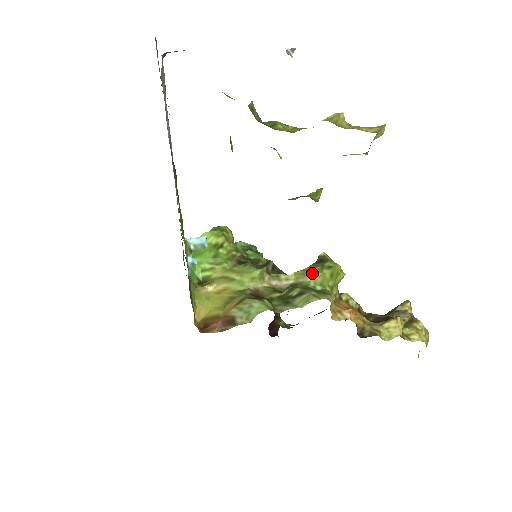
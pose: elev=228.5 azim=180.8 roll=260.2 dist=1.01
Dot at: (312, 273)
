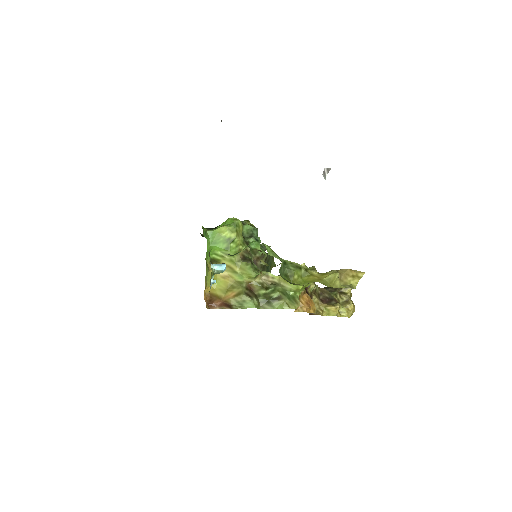
Dot at: (291, 284)
